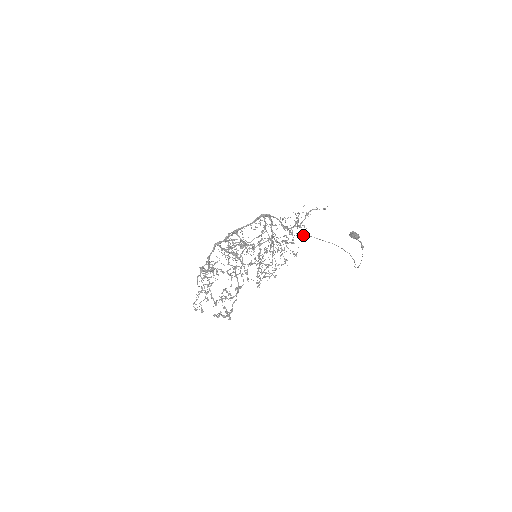
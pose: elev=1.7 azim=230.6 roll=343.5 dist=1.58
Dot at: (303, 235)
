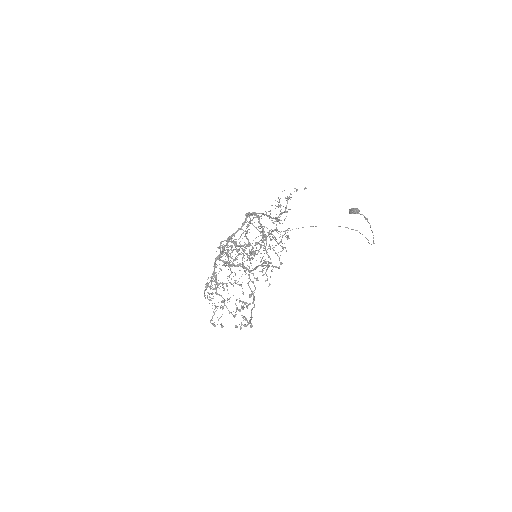
Dot at: occluded
